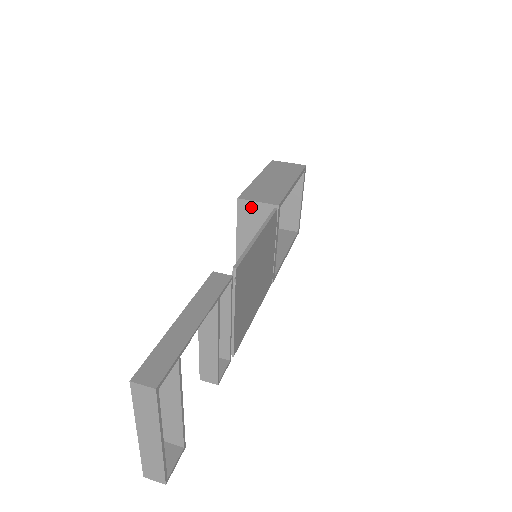
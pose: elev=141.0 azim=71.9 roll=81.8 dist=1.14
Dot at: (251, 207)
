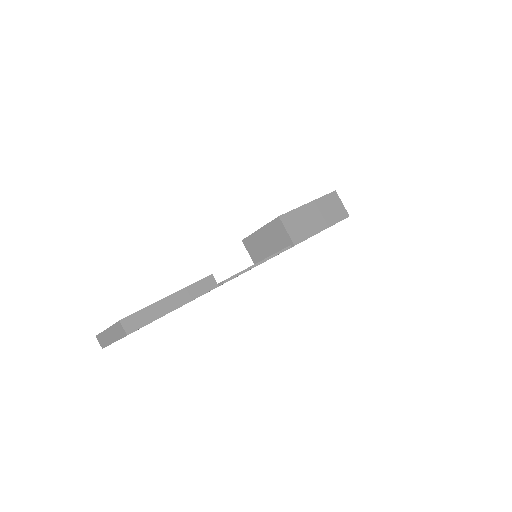
Dot at: (281, 228)
